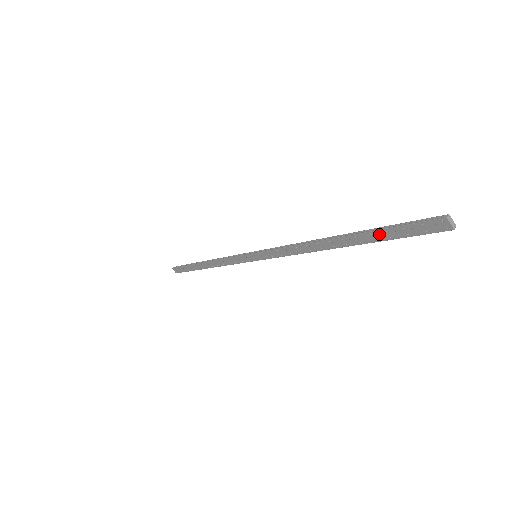
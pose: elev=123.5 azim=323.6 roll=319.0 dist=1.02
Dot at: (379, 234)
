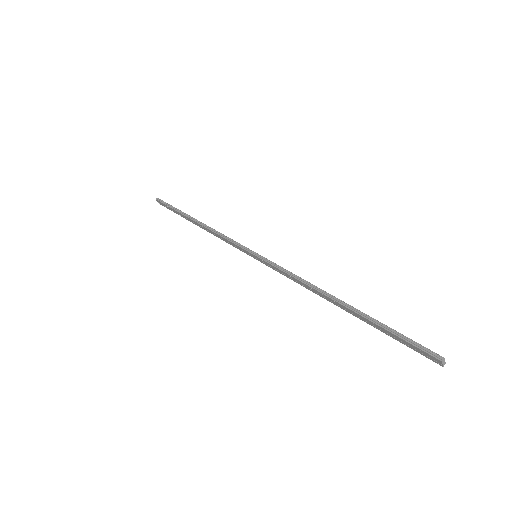
Dot at: (381, 328)
